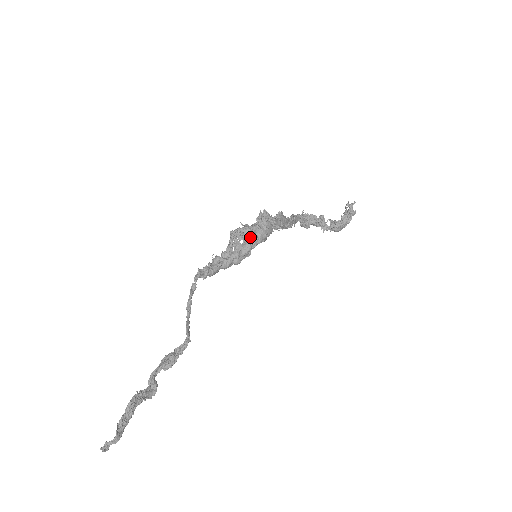
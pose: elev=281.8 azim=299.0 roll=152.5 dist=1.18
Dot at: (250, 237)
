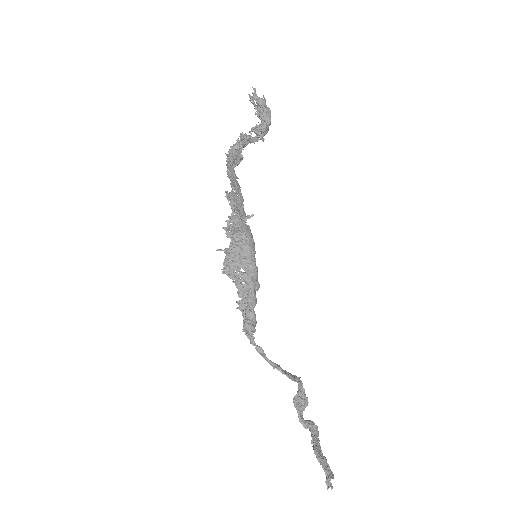
Dot at: (244, 260)
